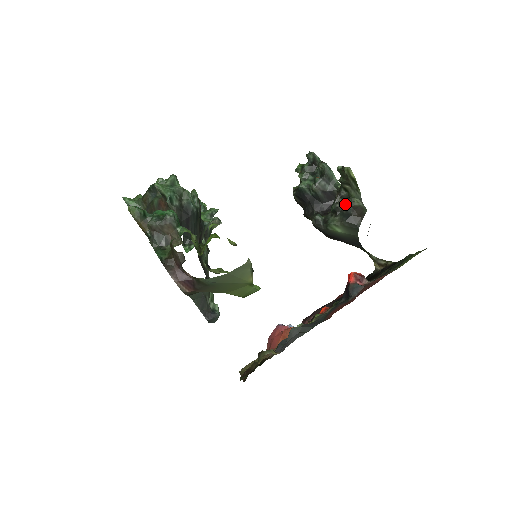
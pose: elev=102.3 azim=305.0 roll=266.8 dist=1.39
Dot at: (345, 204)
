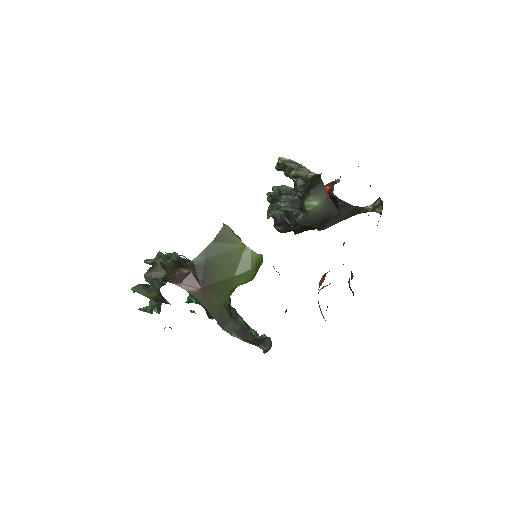
Dot at: (304, 185)
